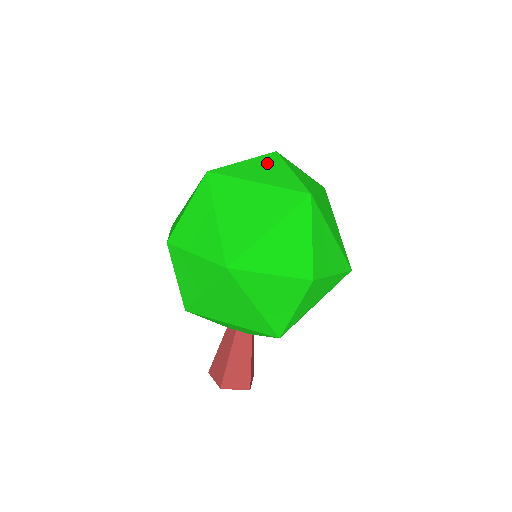
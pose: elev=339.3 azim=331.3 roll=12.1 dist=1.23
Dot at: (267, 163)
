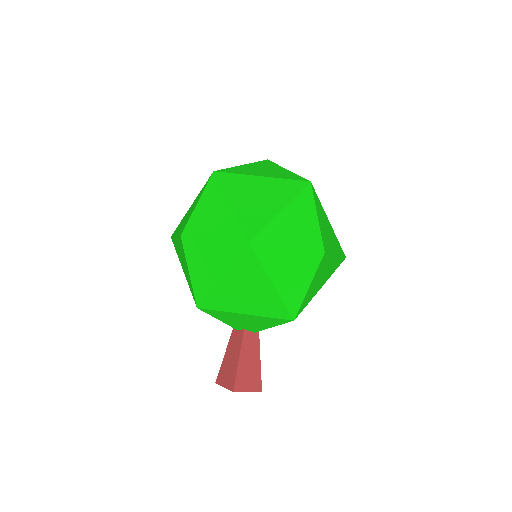
Dot at: (264, 166)
